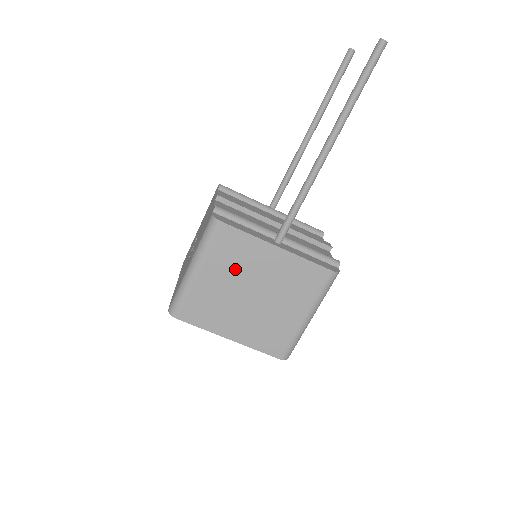
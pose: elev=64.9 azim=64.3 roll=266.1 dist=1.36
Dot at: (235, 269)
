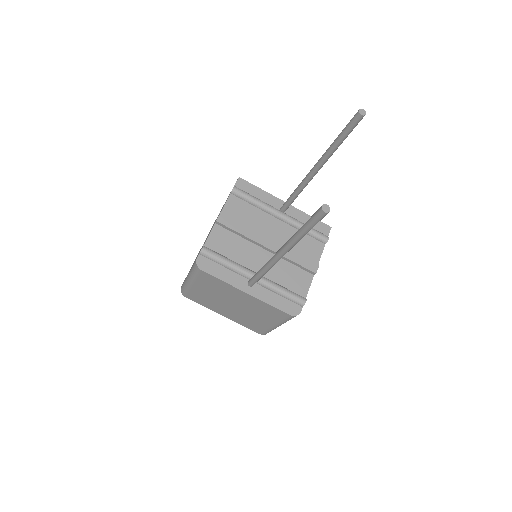
Dot at: (217, 291)
